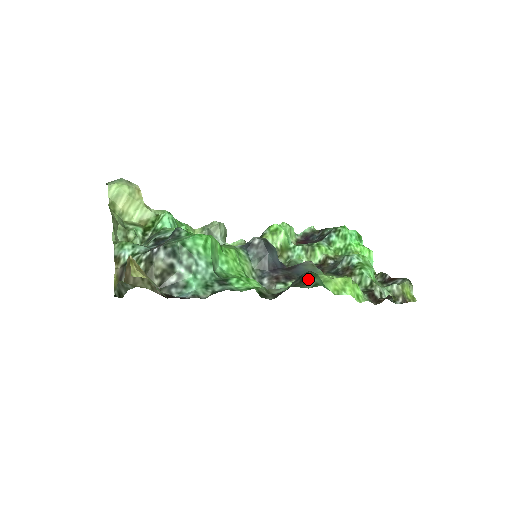
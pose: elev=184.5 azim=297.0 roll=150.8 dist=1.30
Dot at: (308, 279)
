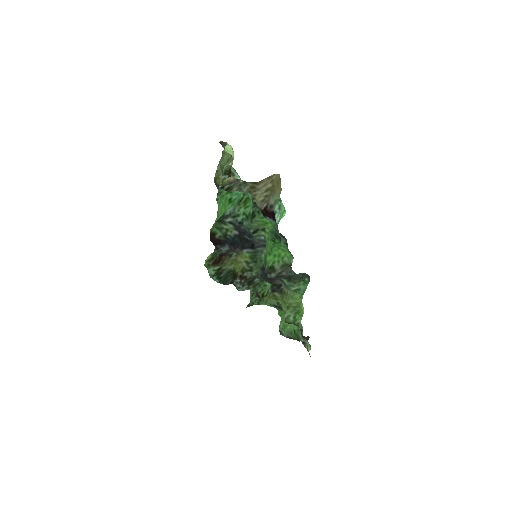
Dot at: (300, 282)
